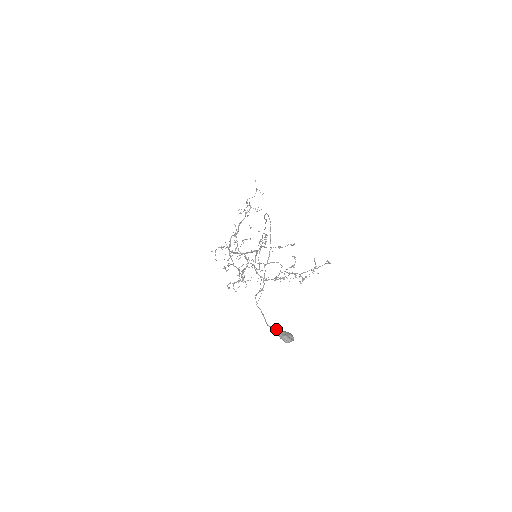
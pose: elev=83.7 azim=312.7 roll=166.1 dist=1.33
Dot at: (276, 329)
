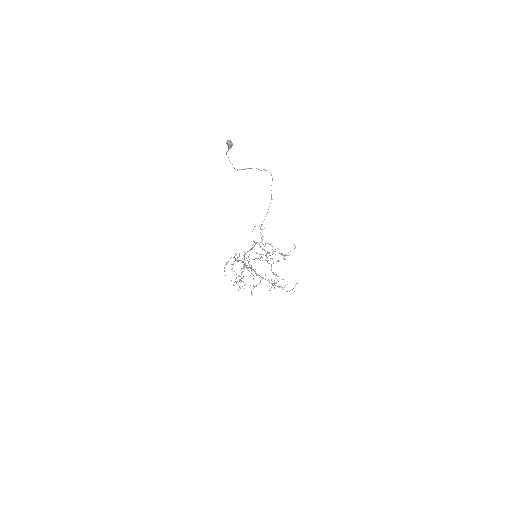
Dot at: (228, 149)
